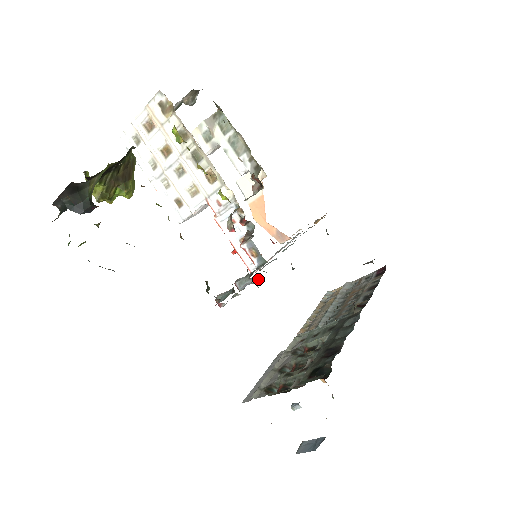
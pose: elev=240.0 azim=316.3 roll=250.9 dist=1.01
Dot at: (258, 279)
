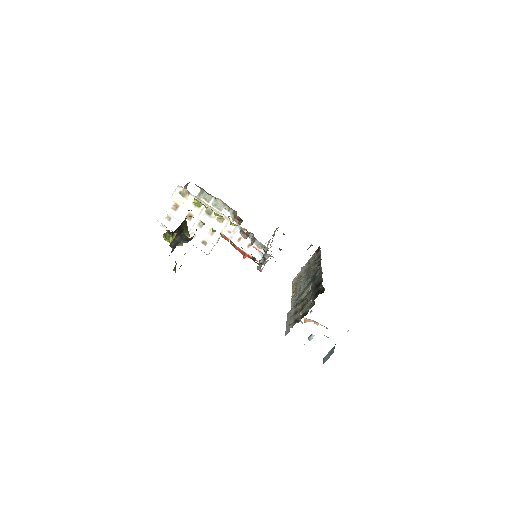
Dot at: occluded
